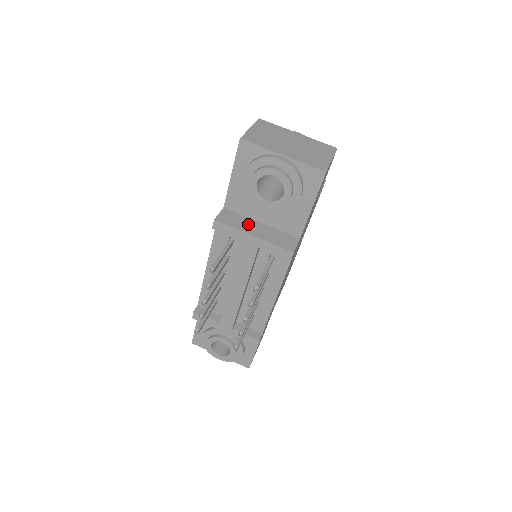
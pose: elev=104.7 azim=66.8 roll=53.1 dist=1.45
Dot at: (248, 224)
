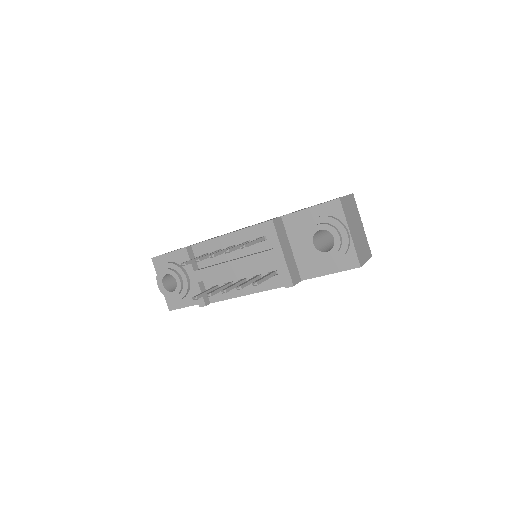
Dot at: (285, 242)
